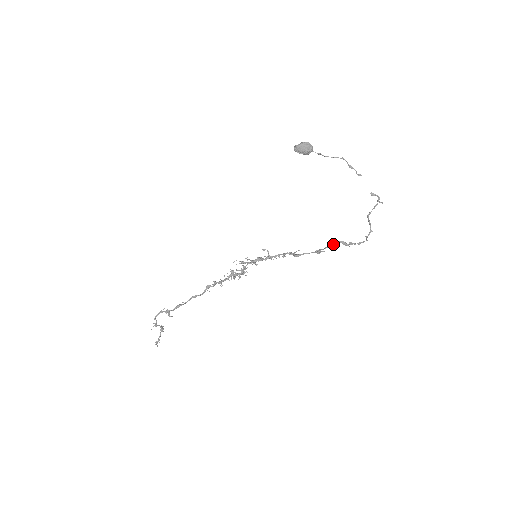
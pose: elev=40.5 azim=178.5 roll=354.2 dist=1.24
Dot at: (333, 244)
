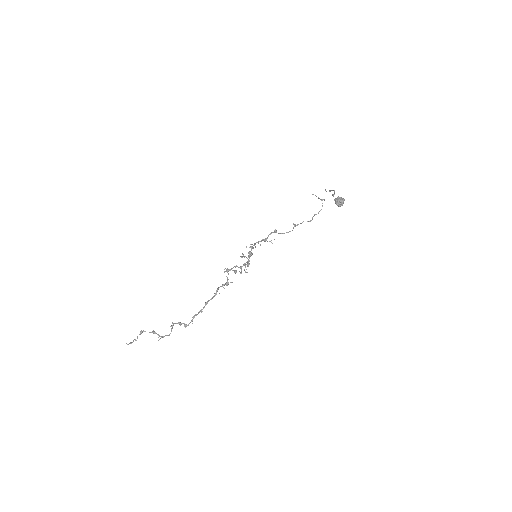
Dot at: occluded
